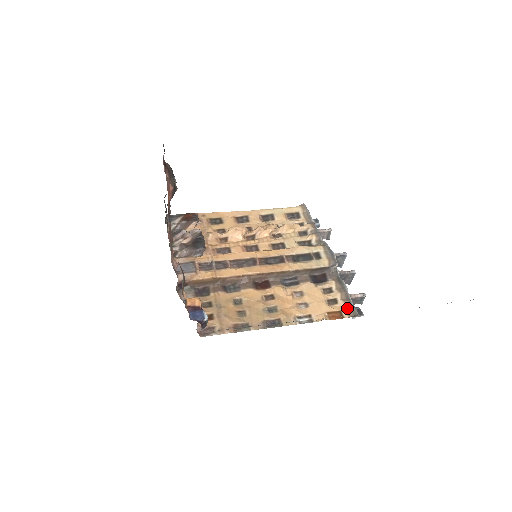
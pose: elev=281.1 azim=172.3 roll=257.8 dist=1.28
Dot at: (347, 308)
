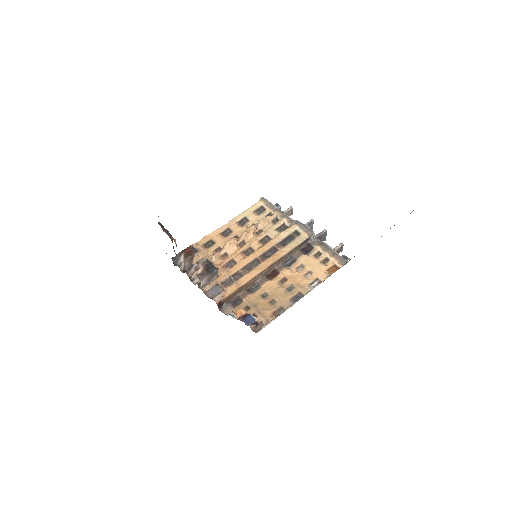
Dot at: (338, 260)
